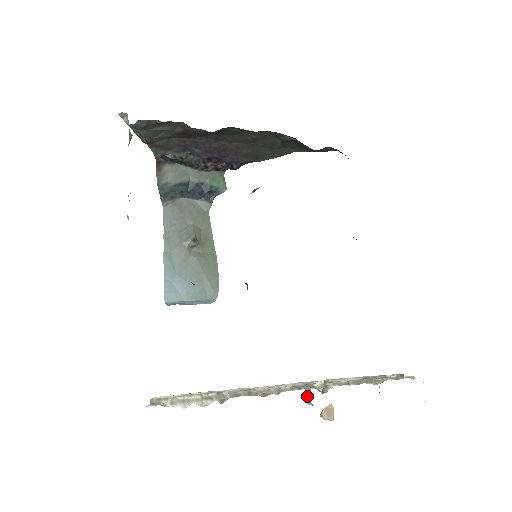
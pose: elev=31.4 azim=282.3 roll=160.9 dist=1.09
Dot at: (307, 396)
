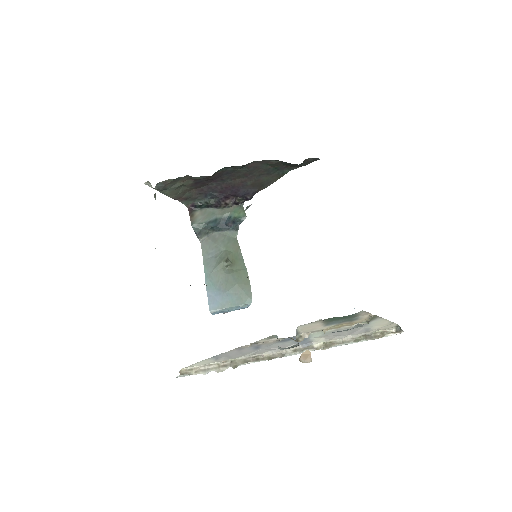
Dot at: occluded
